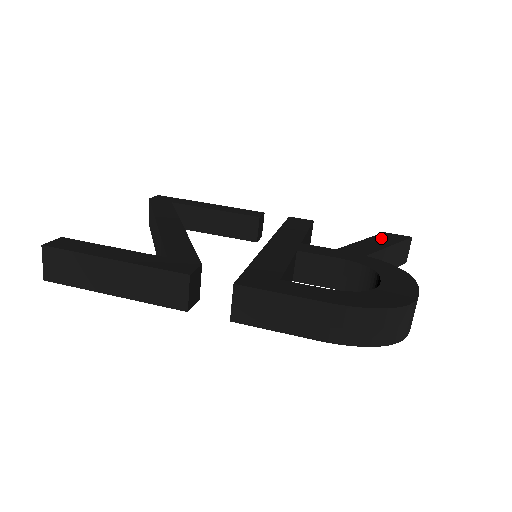
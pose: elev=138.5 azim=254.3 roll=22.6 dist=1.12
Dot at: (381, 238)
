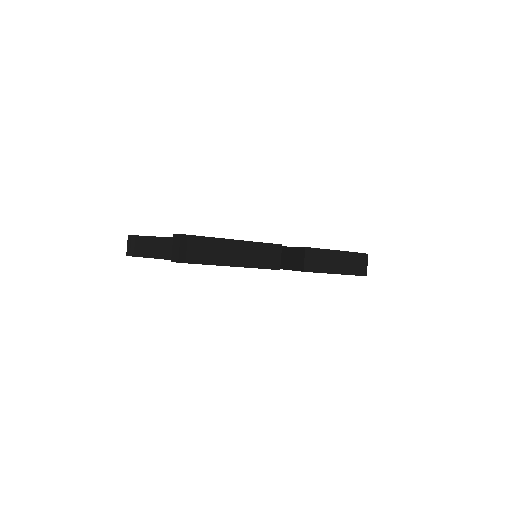
Dot at: occluded
